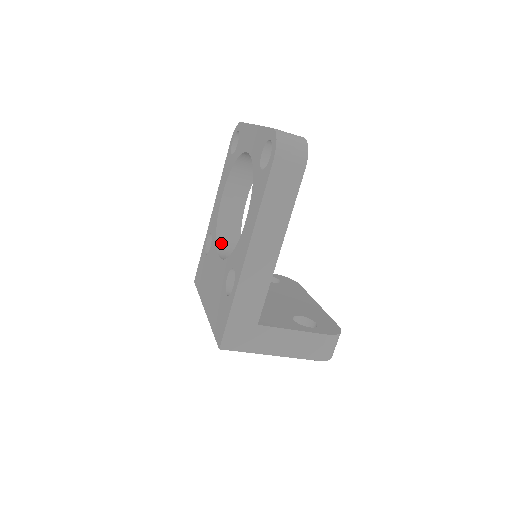
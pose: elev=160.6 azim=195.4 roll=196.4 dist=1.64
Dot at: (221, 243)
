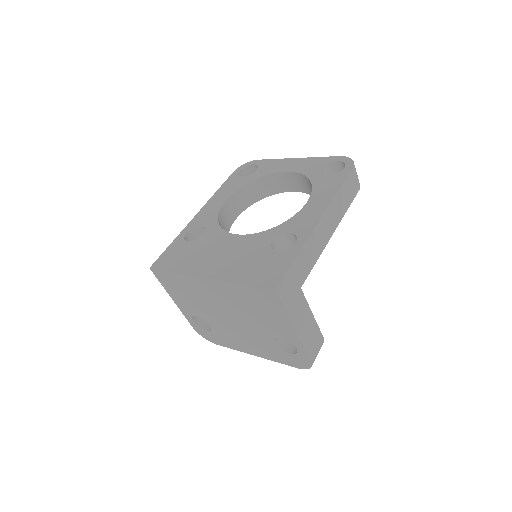
Dot at: occluded
